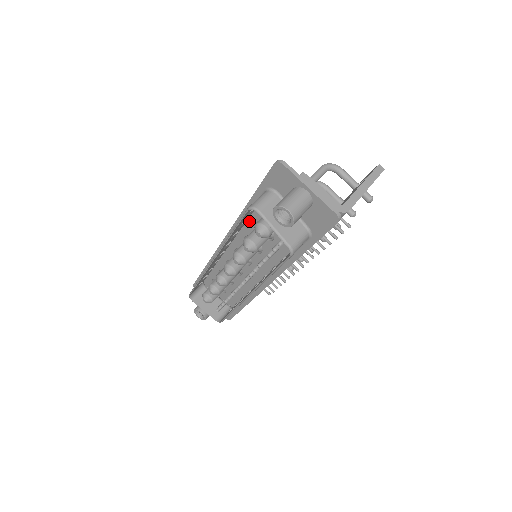
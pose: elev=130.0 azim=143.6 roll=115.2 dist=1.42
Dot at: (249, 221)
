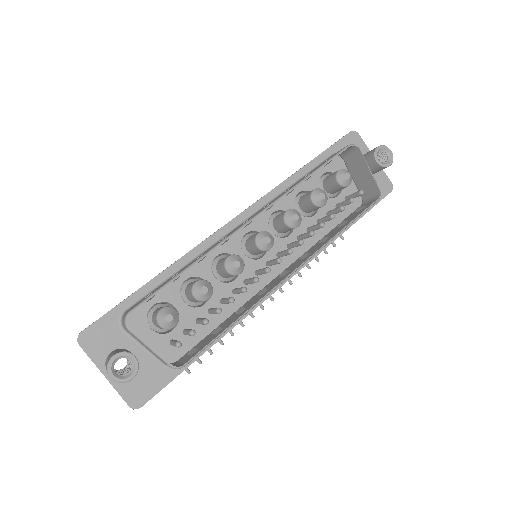
Dot at: occluded
